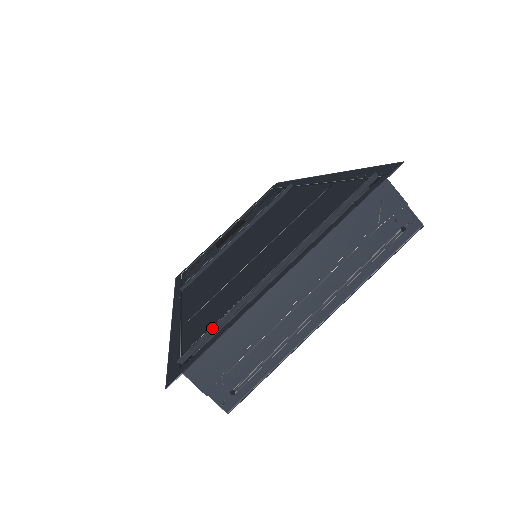
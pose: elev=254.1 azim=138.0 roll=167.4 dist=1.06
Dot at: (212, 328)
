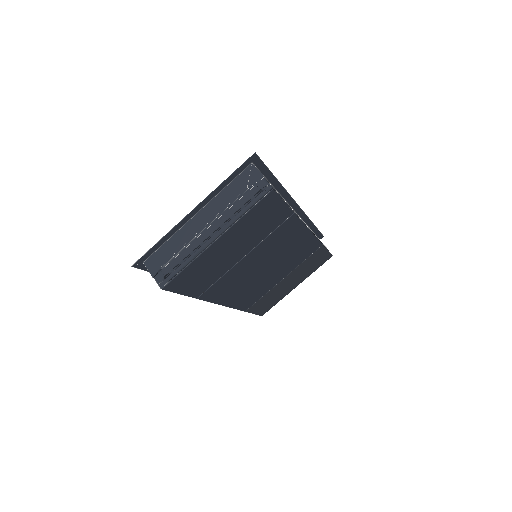
Dot at: (161, 243)
